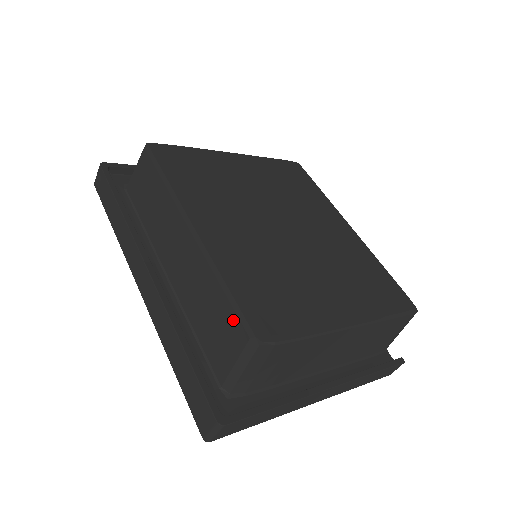
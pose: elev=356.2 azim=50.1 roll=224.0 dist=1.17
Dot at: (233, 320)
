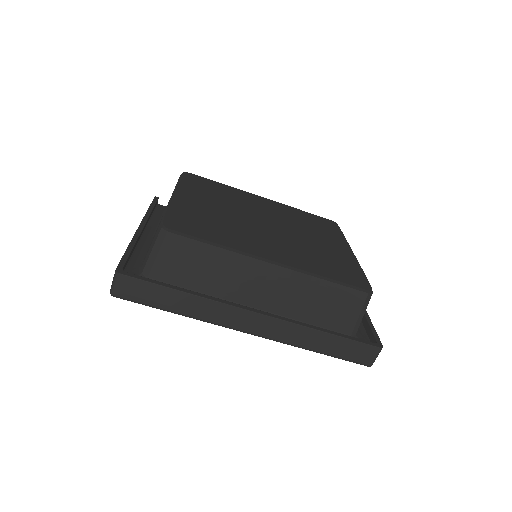
Dot at: (349, 293)
